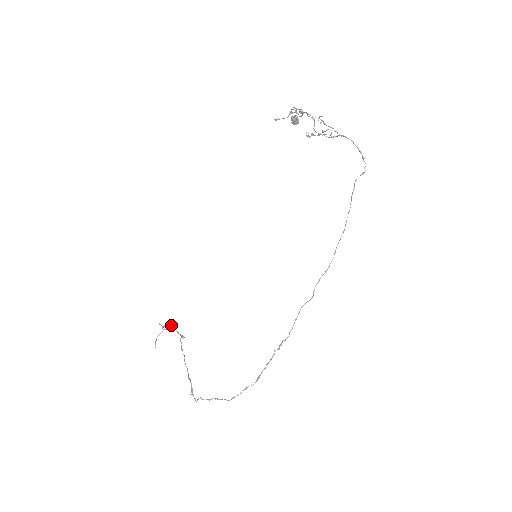
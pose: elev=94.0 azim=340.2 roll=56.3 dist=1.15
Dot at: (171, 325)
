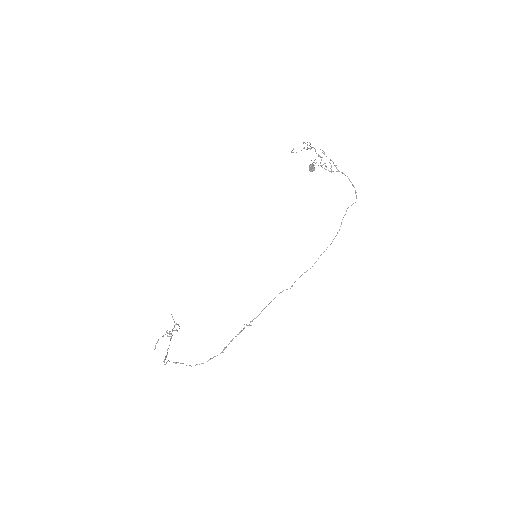
Dot at: occluded
